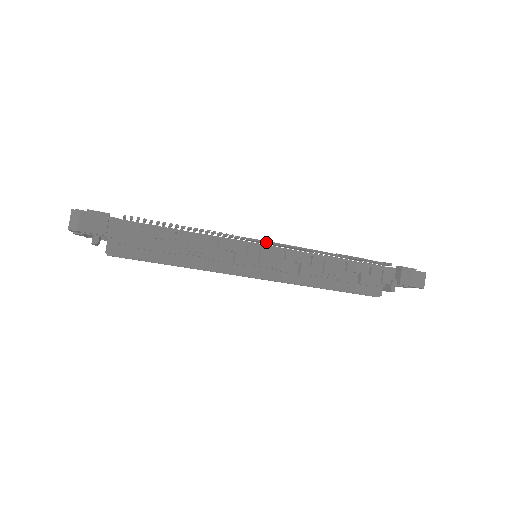
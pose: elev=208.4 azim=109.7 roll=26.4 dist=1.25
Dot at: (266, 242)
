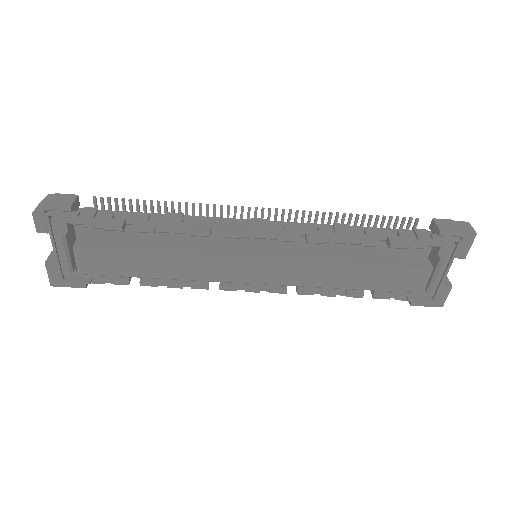
Dot at: occluded
